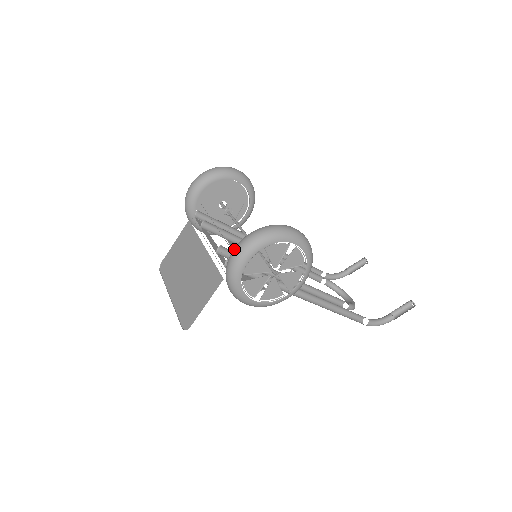
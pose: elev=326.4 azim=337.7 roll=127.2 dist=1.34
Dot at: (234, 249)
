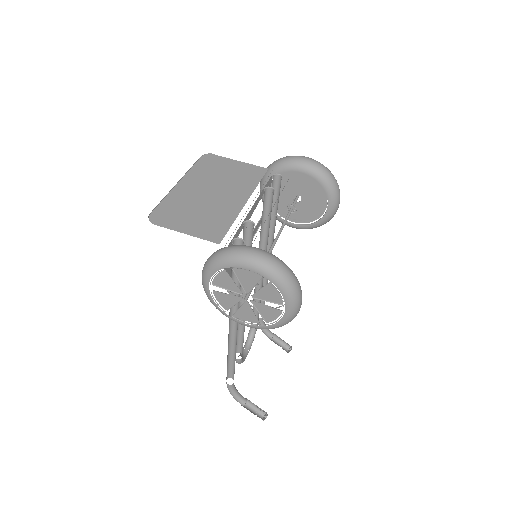
Dot at: (257, 249)
